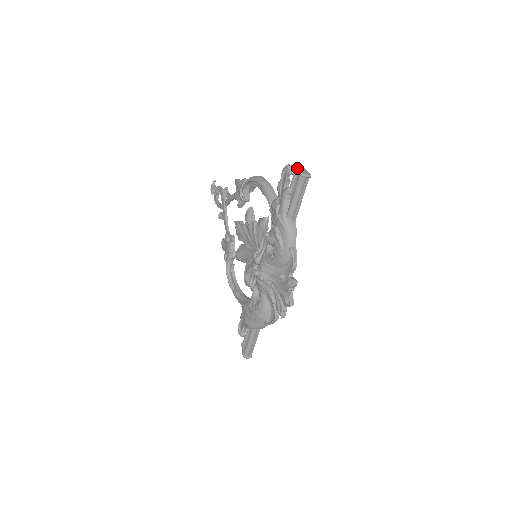
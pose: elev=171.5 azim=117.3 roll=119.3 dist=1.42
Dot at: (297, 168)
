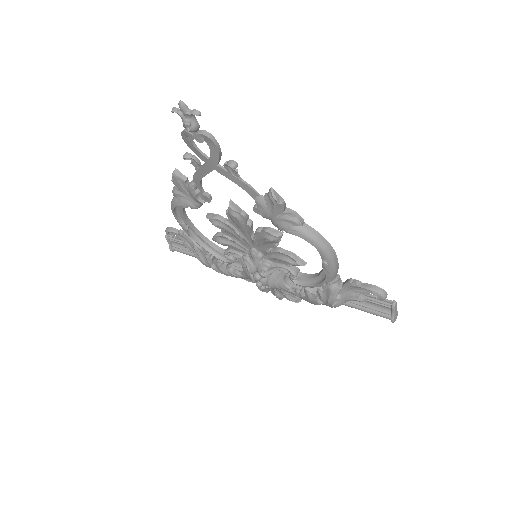
Dot at: (393, 314)
